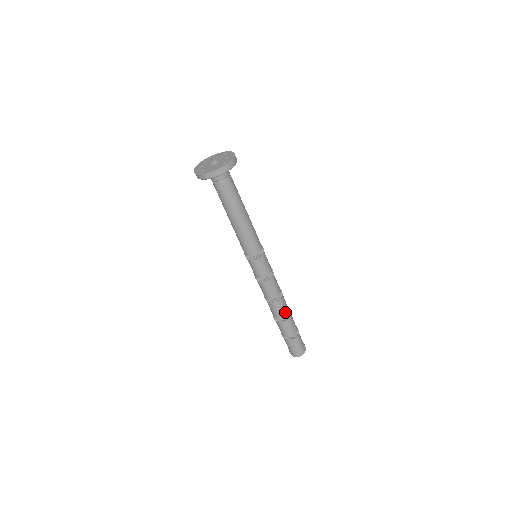
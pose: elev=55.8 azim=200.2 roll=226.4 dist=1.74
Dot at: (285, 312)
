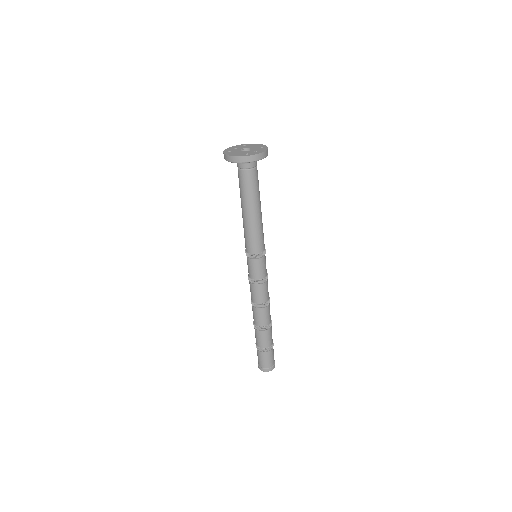
Dot at: (262, 323)
